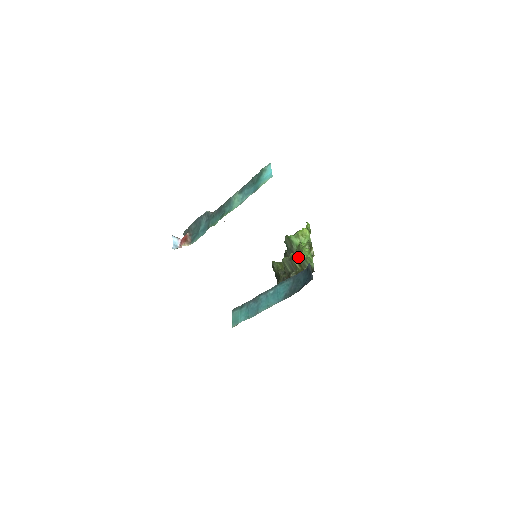
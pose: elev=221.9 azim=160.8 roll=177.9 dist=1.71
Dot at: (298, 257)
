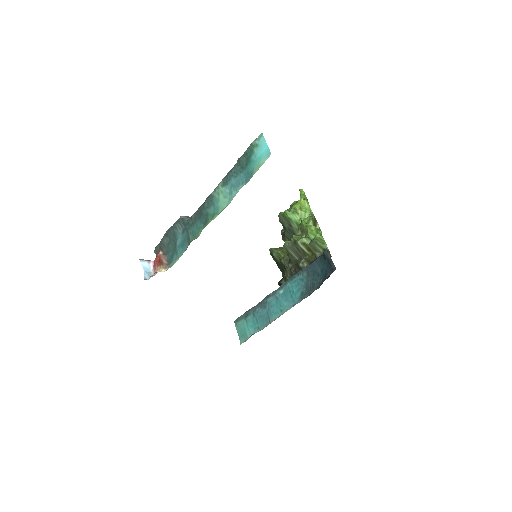
Dot at: (304, 239)
